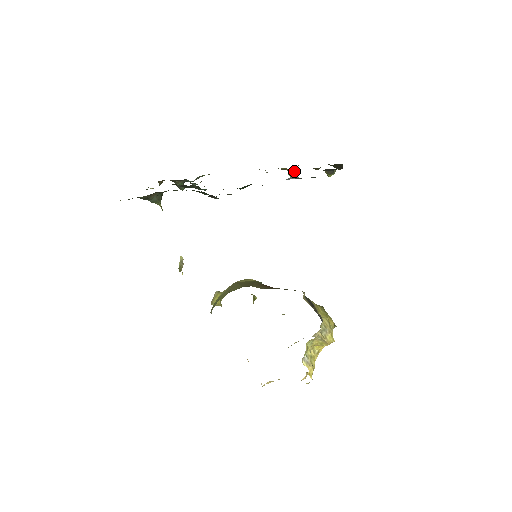
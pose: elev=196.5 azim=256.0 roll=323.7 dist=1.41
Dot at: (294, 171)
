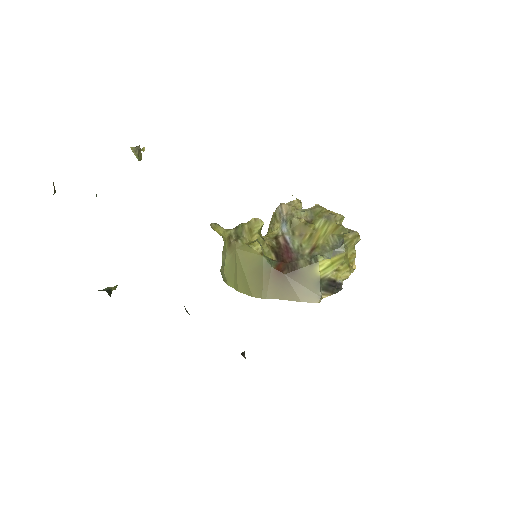
Dot at: occluded
